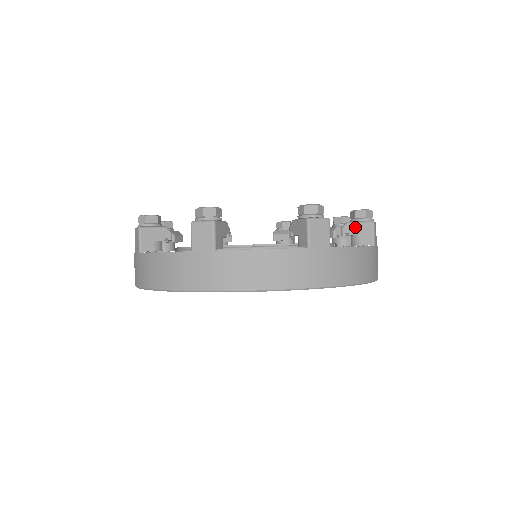
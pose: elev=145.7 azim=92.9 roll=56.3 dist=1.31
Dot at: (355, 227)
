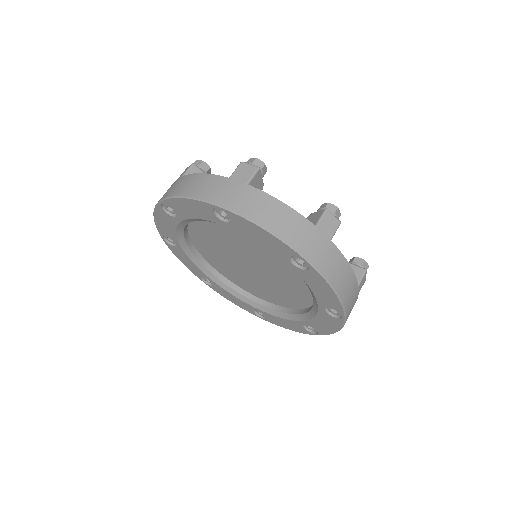
Dot at: (313, 215)
